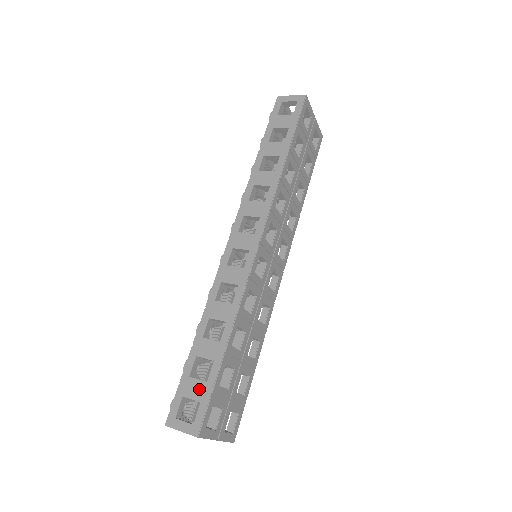
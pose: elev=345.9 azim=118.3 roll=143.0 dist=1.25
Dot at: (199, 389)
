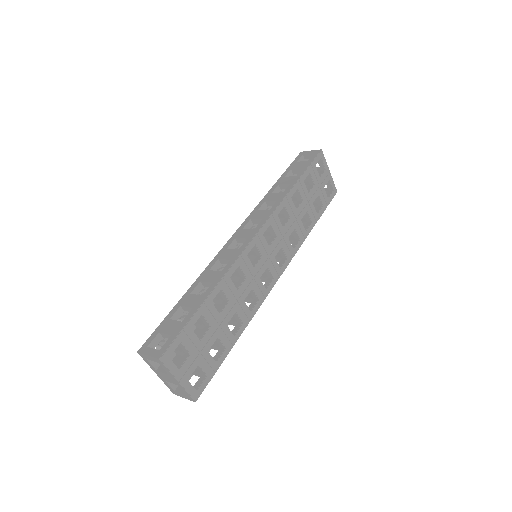
Dot at: (174, 326)
